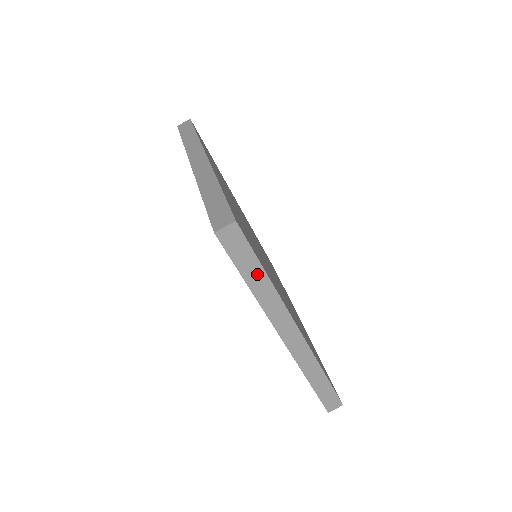
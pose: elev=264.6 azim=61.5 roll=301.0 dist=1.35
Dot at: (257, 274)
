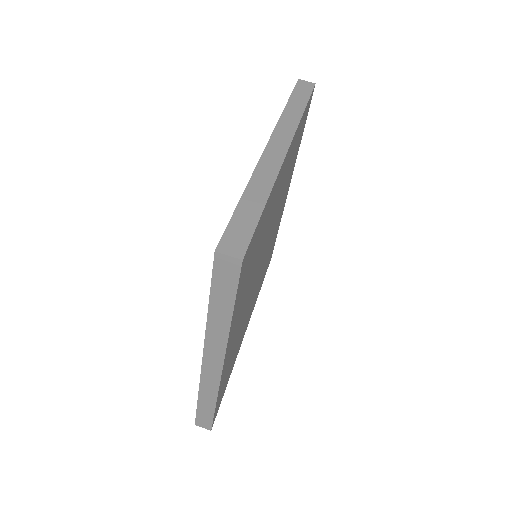
Dot at: (224, 307)
